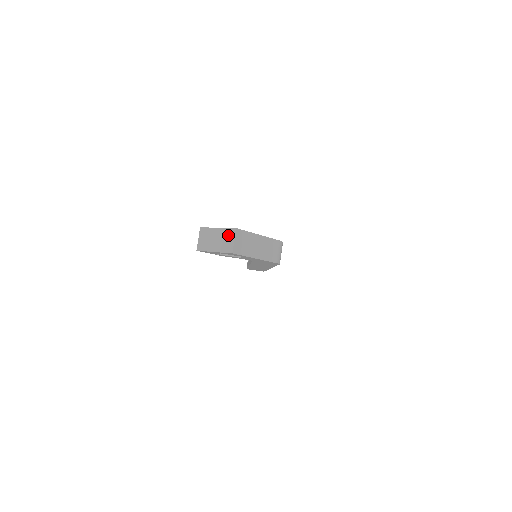
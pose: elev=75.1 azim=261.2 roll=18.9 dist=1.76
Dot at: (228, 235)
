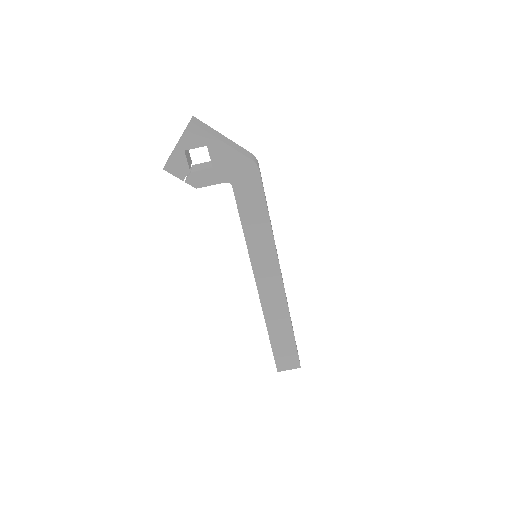
Dot at: occluded
